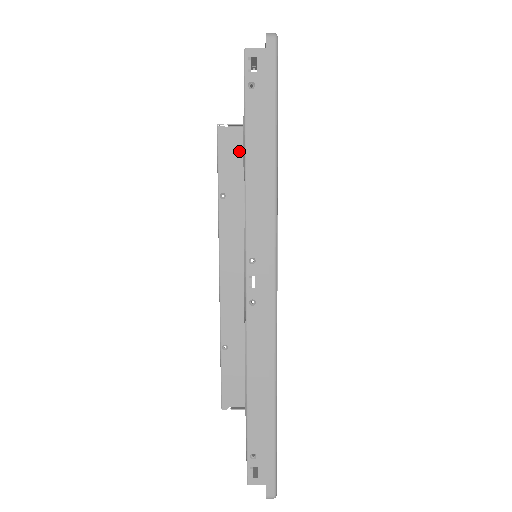
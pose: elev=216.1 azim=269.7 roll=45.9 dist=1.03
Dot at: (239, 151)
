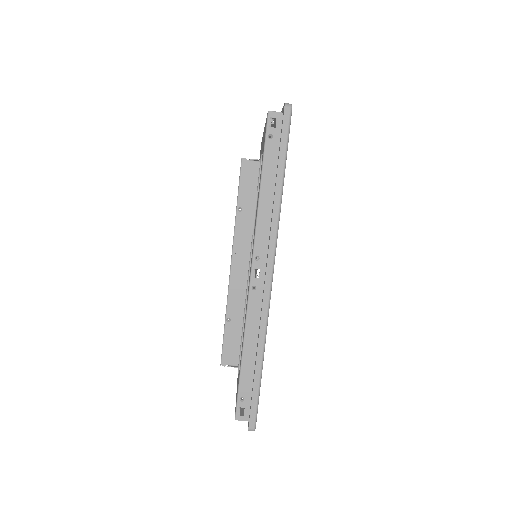
Dot at: (255, 179)
